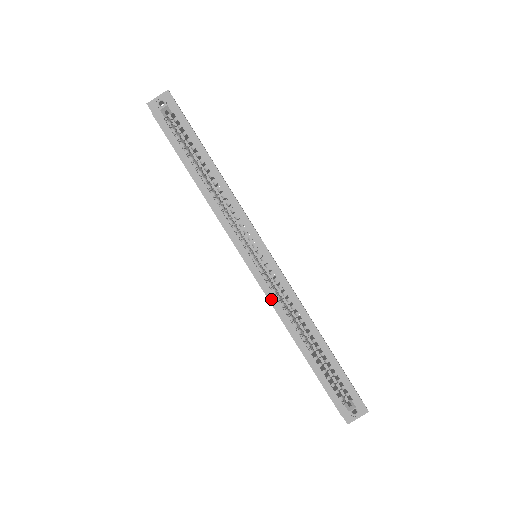
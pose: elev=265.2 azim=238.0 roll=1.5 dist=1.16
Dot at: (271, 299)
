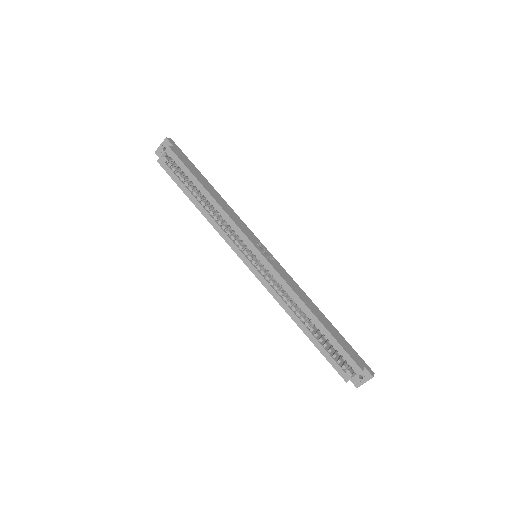
Dot at: (270, 291)
